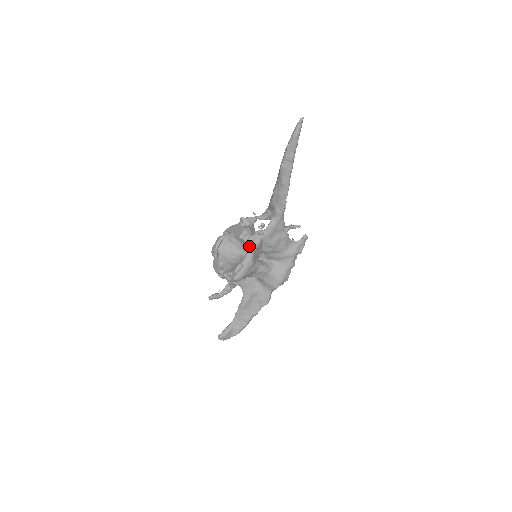
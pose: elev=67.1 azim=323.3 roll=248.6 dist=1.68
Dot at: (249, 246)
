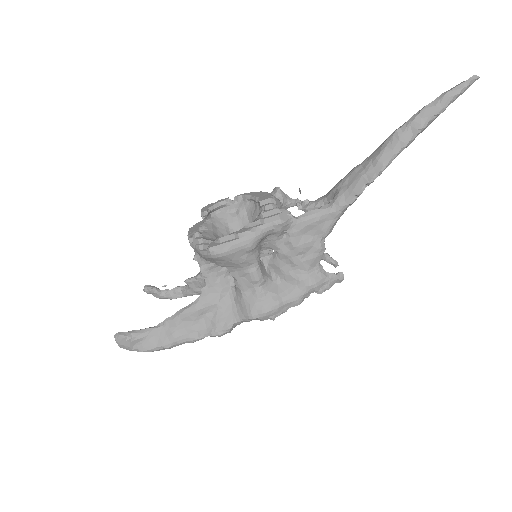
Dot at: (266, 218)
